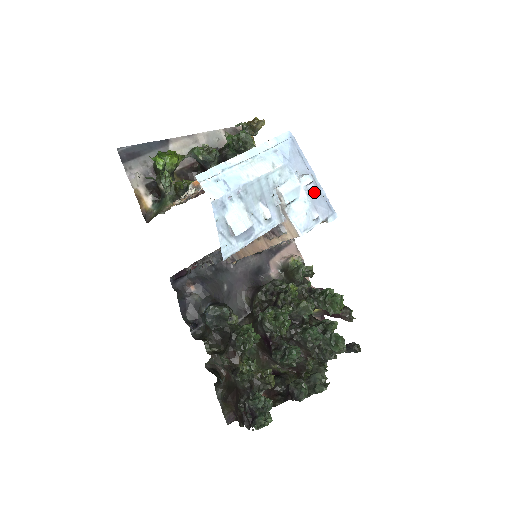
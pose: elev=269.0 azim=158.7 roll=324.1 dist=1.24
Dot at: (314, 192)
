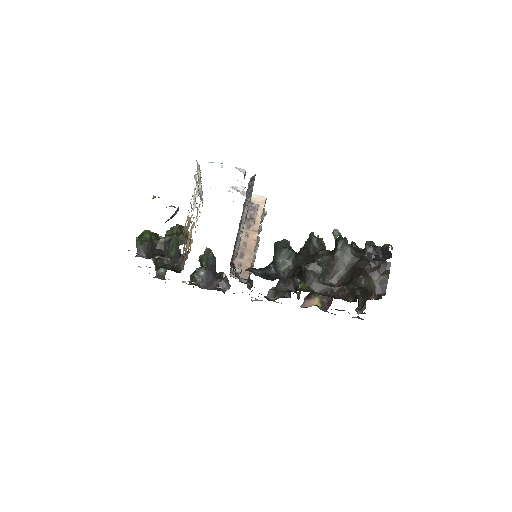
Dot at: occluded
